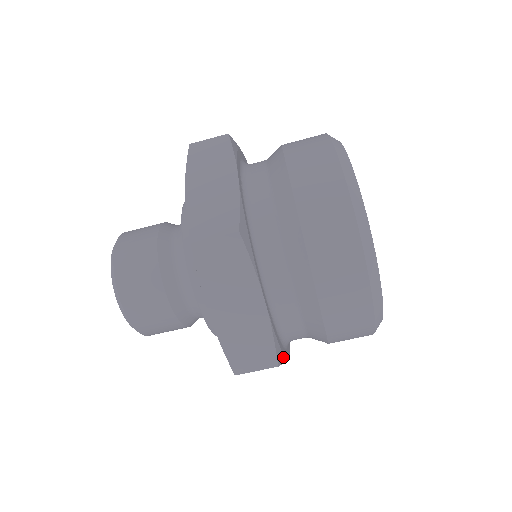
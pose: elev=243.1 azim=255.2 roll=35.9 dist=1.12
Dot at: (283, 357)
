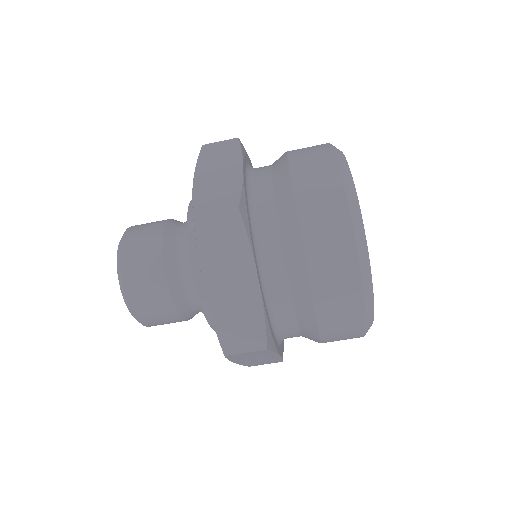
Dot at: (273, 345)
